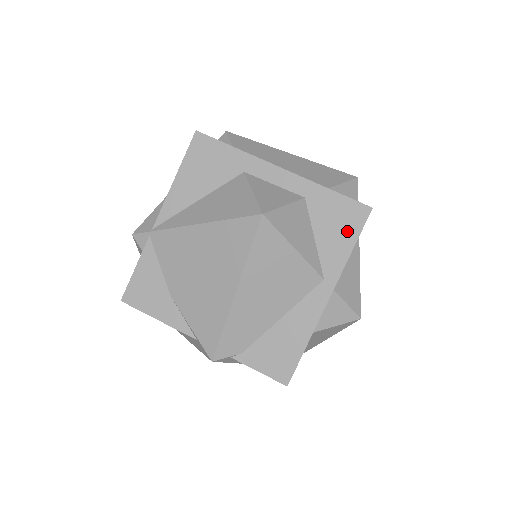
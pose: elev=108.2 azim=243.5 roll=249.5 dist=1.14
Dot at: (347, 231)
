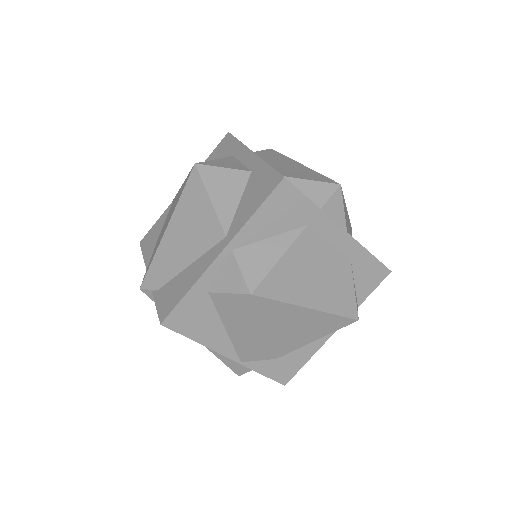
Dot at: (260, 197)
